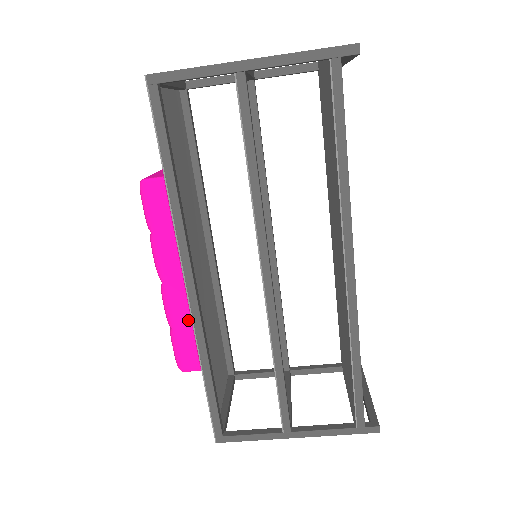
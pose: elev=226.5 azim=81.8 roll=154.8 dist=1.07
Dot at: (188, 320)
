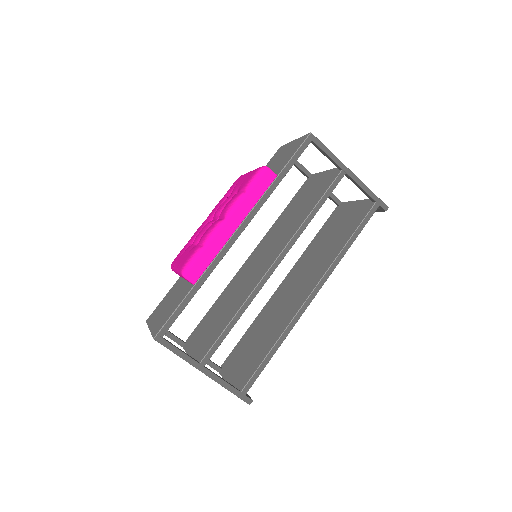
Dot at: (218, 250)
